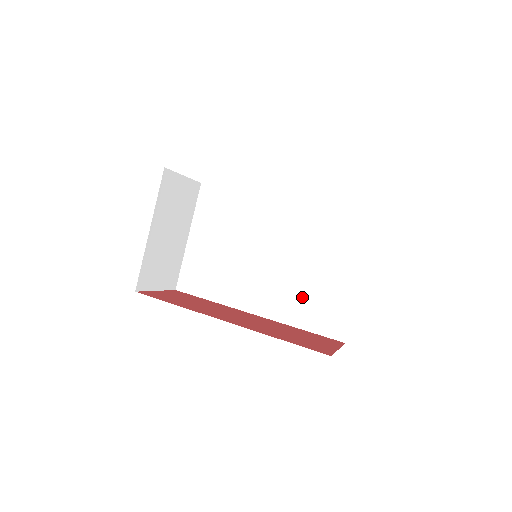
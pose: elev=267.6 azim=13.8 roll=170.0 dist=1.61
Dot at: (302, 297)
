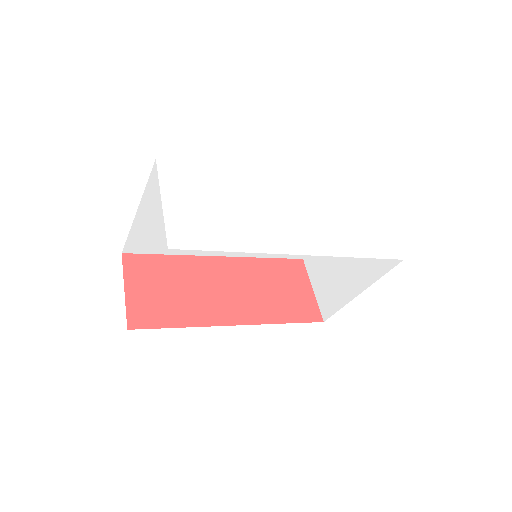
Dot at: occluded
